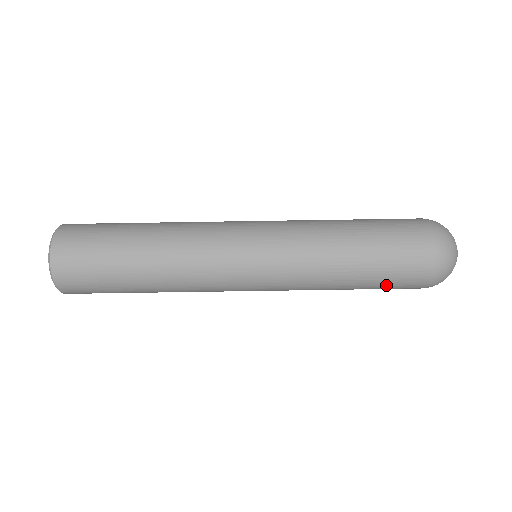
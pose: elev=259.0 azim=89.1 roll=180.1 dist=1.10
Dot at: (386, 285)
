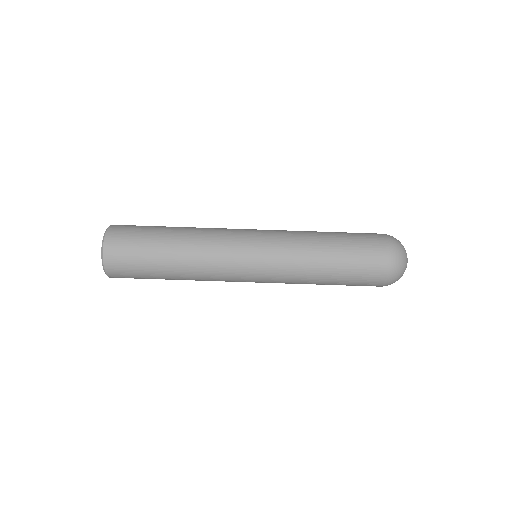
Dot at: occluded
